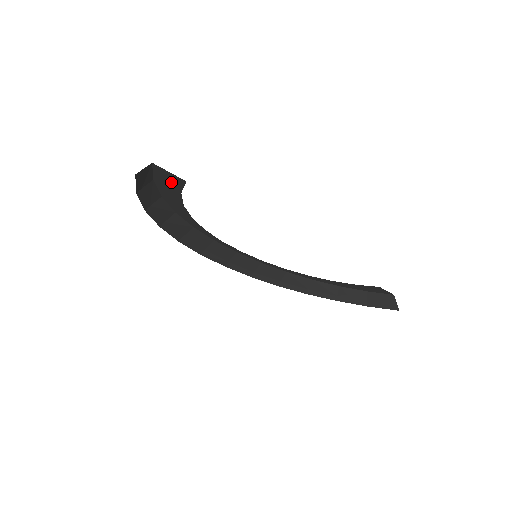
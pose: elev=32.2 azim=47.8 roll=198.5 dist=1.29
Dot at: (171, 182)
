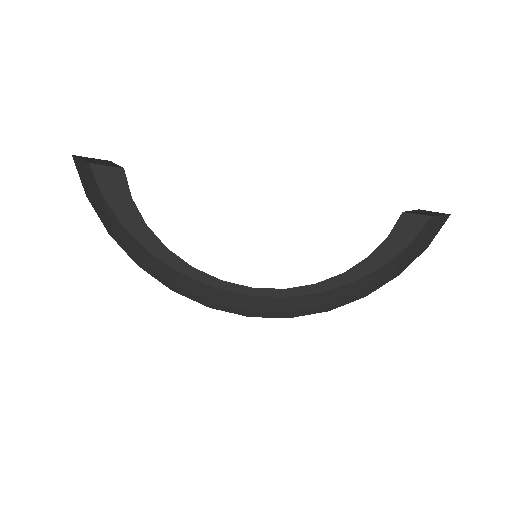
Dot at: (116, 185)
